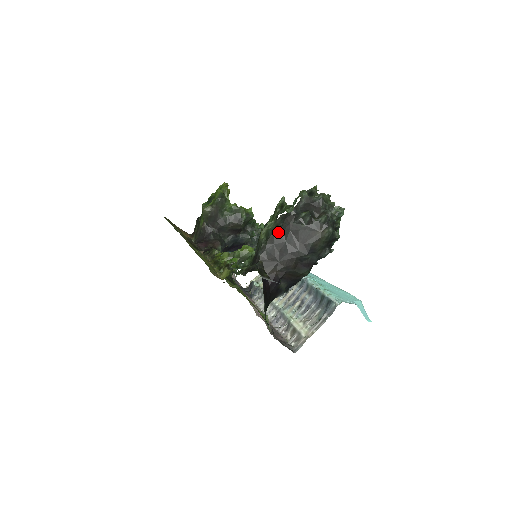
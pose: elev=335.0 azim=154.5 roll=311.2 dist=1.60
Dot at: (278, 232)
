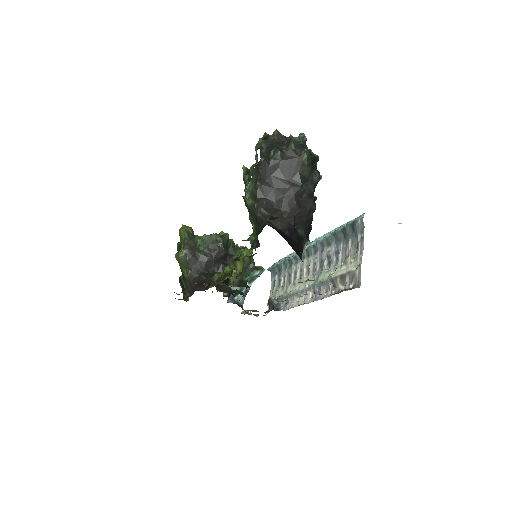
Dot at: (261, 184)
